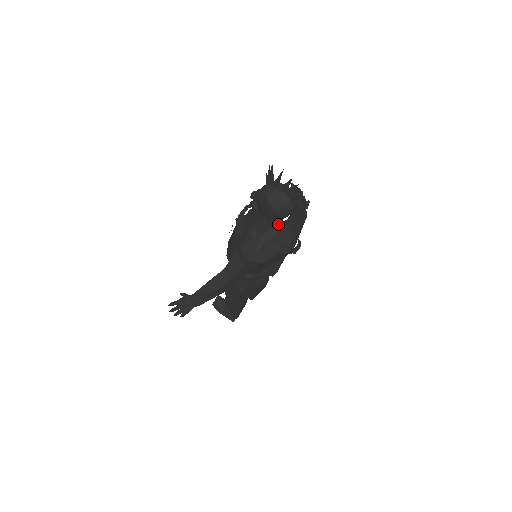
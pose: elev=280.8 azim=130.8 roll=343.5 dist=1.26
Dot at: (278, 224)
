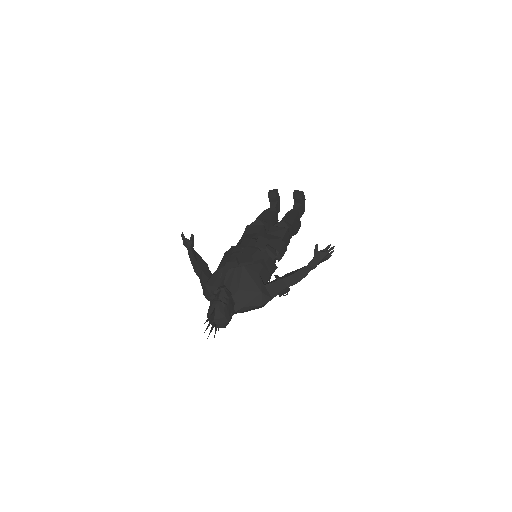
Dot at: occluded
